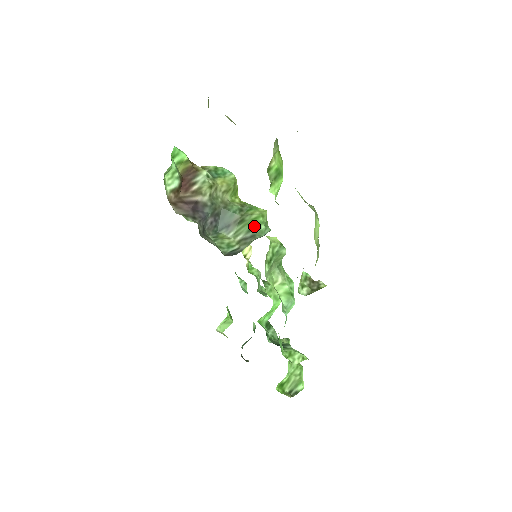
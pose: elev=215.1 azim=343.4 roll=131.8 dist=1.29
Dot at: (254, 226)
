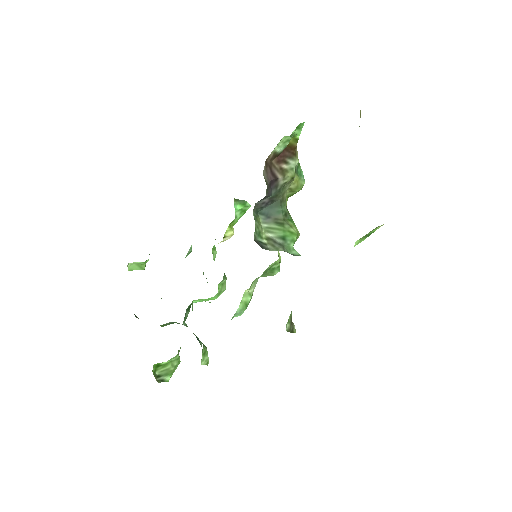
Dot at: (287, 238)
